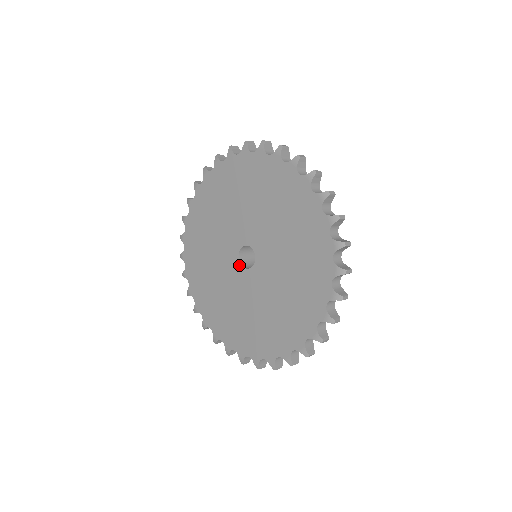
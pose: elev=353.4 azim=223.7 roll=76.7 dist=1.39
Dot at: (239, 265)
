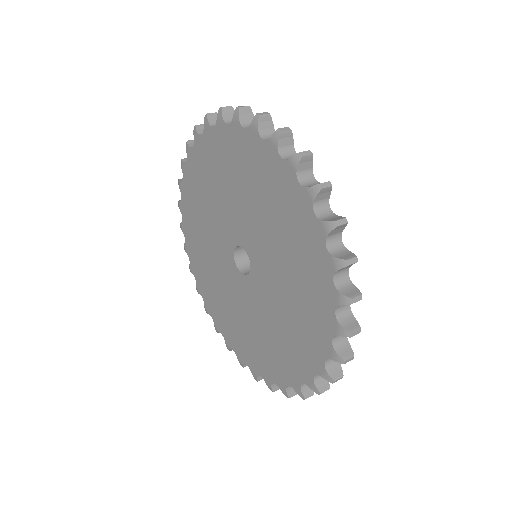
Dot at: (243, 277)
